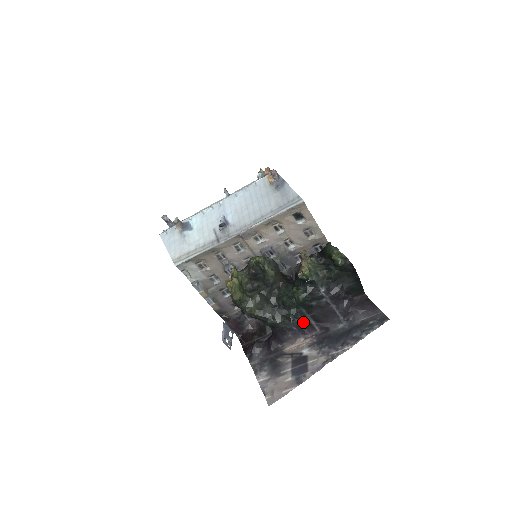
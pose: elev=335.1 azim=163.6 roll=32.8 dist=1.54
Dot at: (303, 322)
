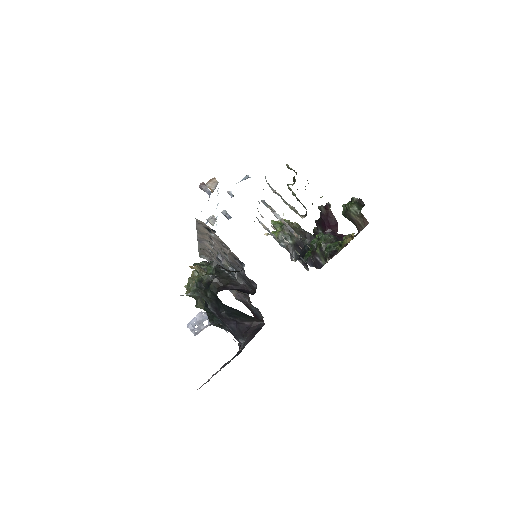
Dot at: (230, 331)
